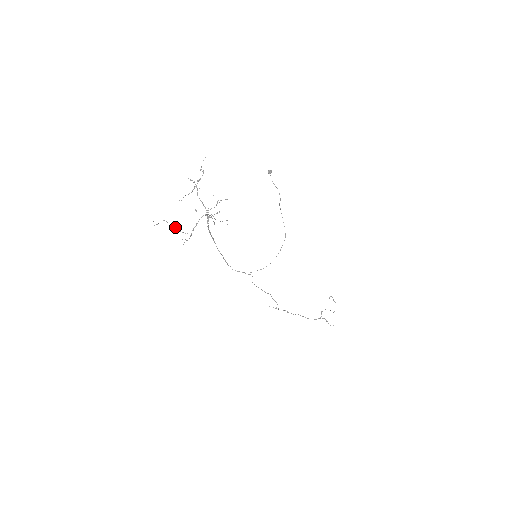
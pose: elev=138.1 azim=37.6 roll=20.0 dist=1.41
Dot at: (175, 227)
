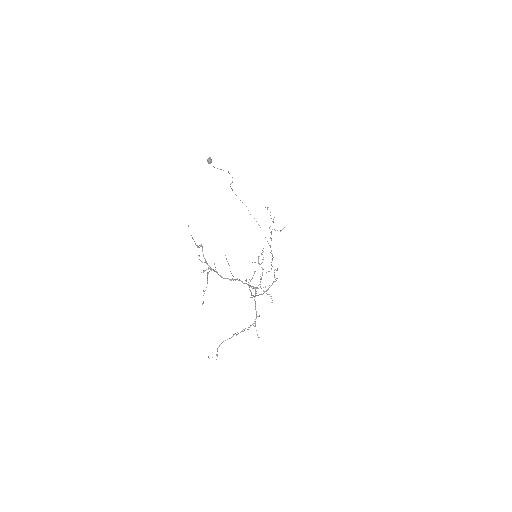
Dot at: occluded
